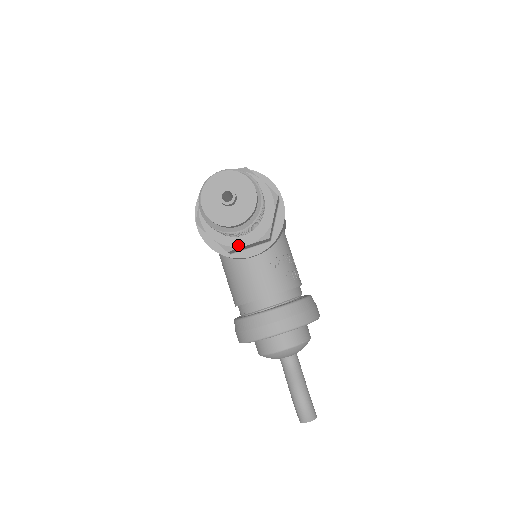
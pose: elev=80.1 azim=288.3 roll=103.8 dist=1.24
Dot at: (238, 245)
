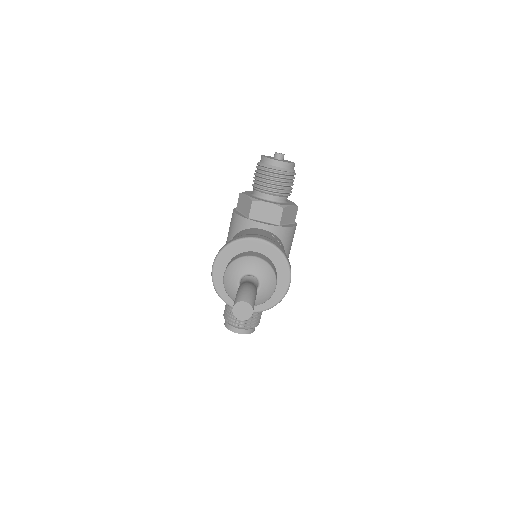
Dot at: (262, 200)
